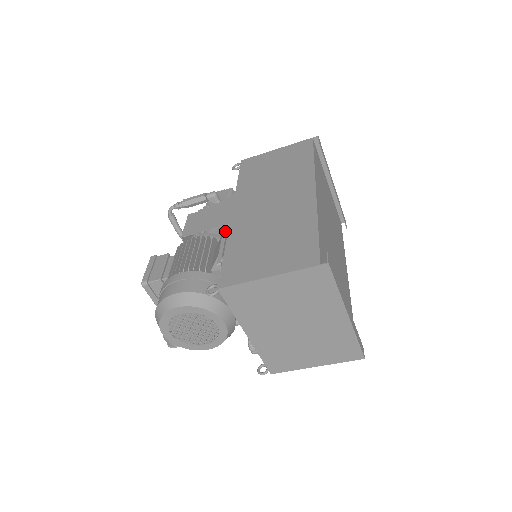
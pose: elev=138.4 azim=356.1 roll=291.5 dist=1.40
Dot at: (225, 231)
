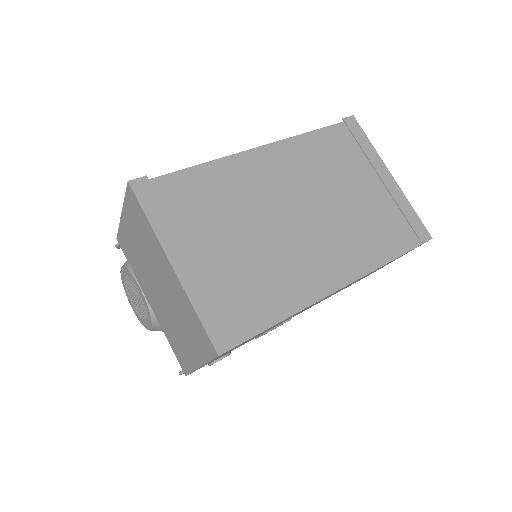
Dot at: occluded
